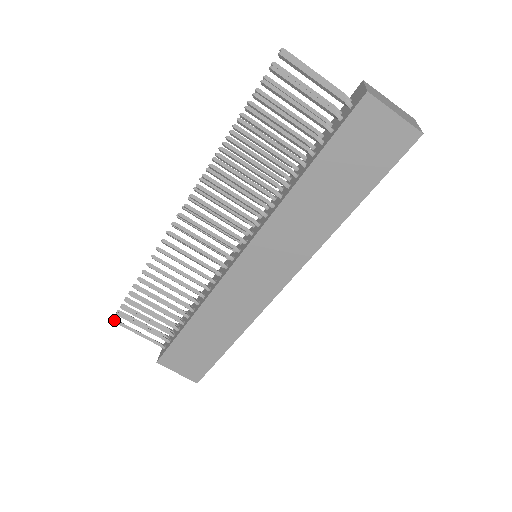
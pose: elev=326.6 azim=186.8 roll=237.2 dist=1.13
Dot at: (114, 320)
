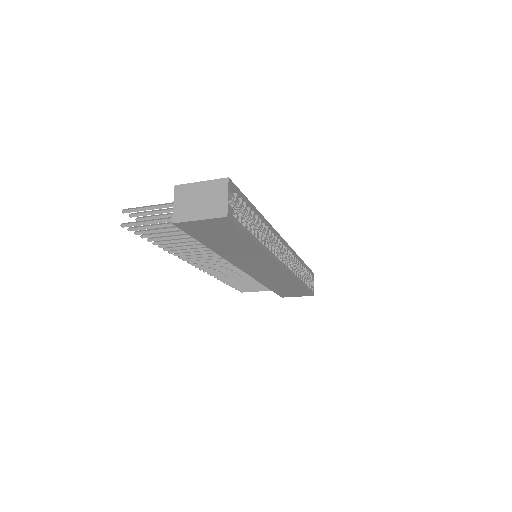
Dot at: (241, 292)
